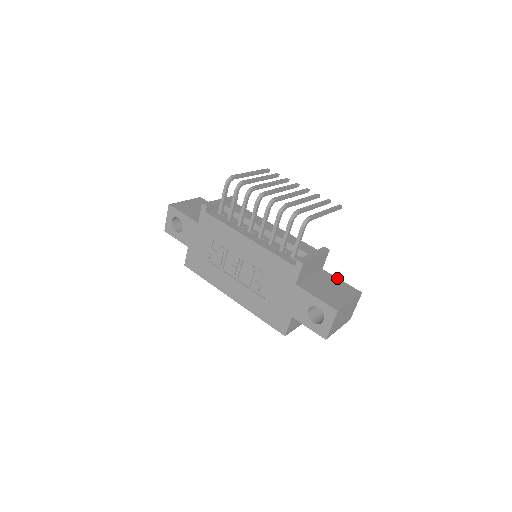
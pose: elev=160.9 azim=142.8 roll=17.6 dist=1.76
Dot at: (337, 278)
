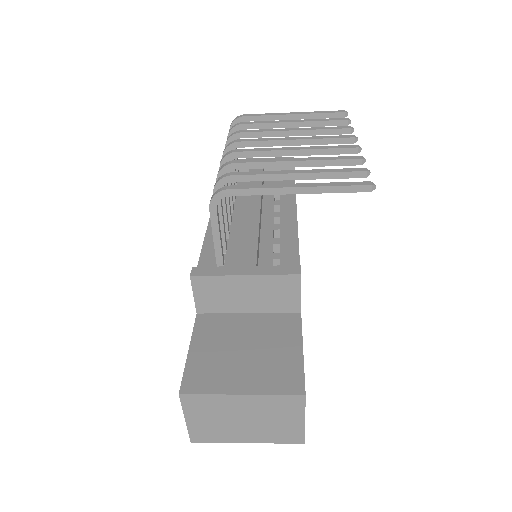
Dot at: (300, 340)
